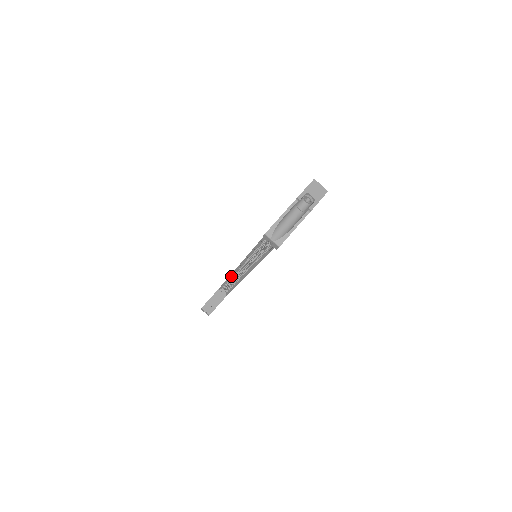
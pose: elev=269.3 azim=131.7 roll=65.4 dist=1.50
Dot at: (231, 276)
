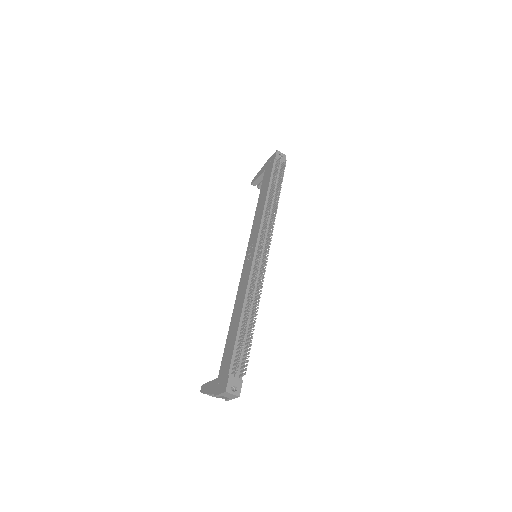
Dot at: occluded
